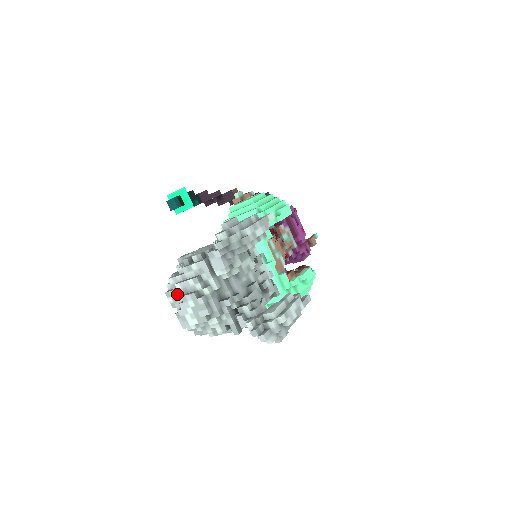
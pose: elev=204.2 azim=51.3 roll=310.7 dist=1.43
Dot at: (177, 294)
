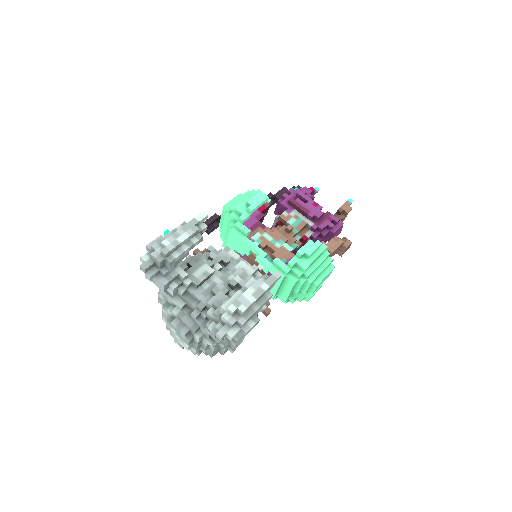
Dot at: occluded
